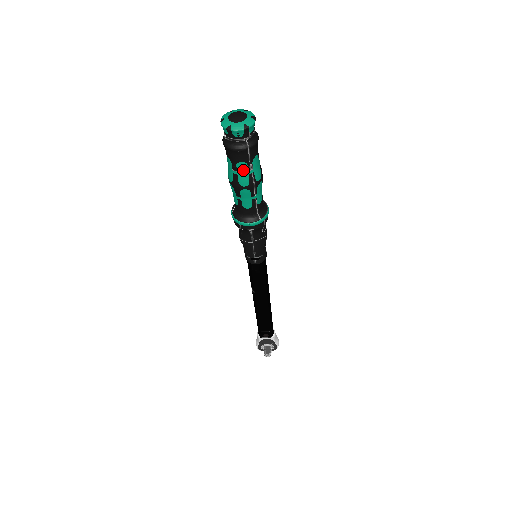
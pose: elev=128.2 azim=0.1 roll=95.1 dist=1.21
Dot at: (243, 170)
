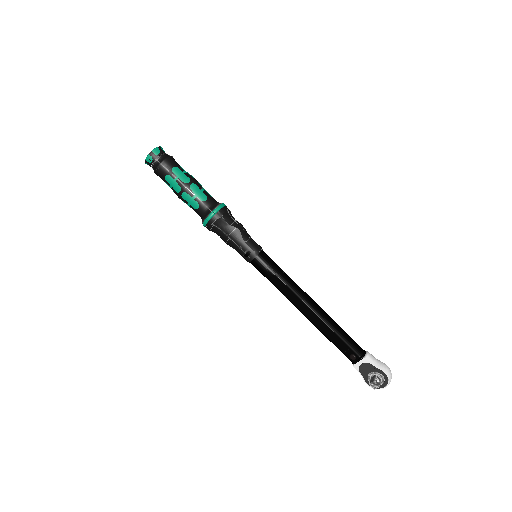
Dot at: (171, 181)
